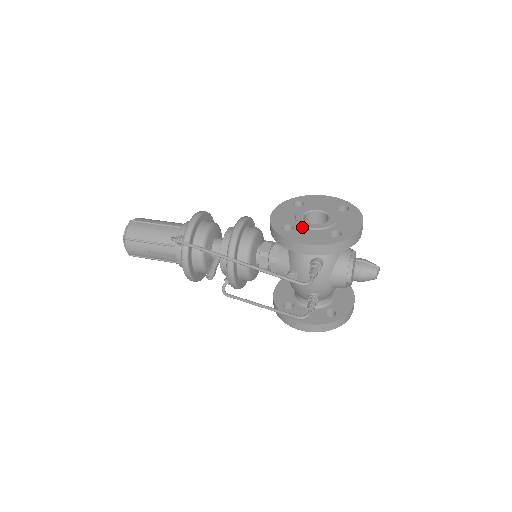
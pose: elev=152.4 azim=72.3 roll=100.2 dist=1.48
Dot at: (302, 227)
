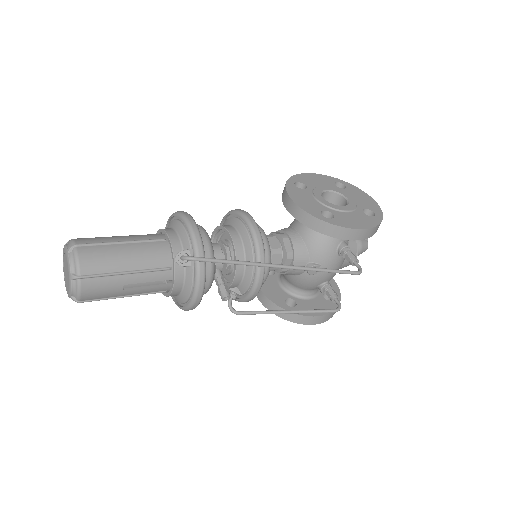
Dot at: (338, 211)
